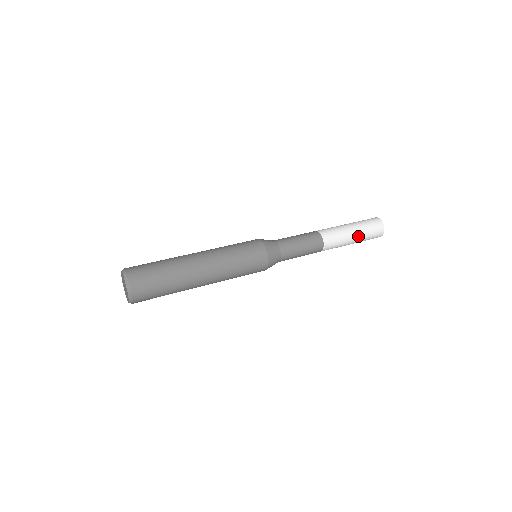
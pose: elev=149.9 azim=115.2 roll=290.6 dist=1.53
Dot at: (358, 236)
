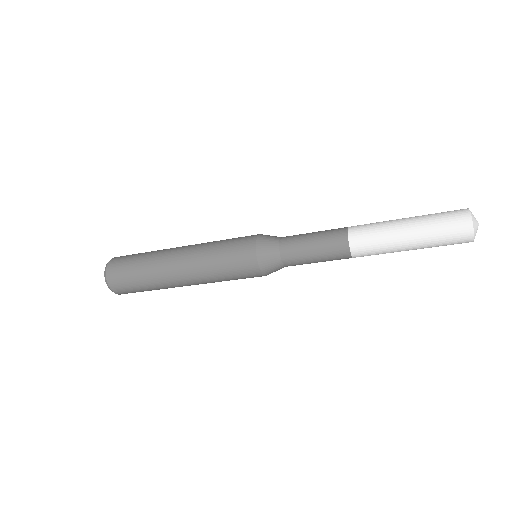
Dot at: (414, 229)
